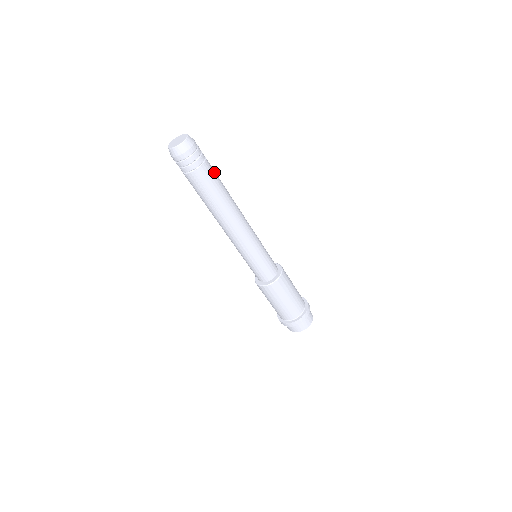
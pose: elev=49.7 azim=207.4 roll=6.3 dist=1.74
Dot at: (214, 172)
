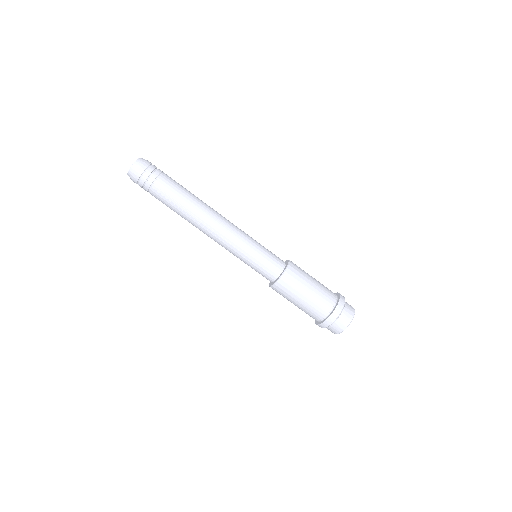
Dot at: (176, 182)
